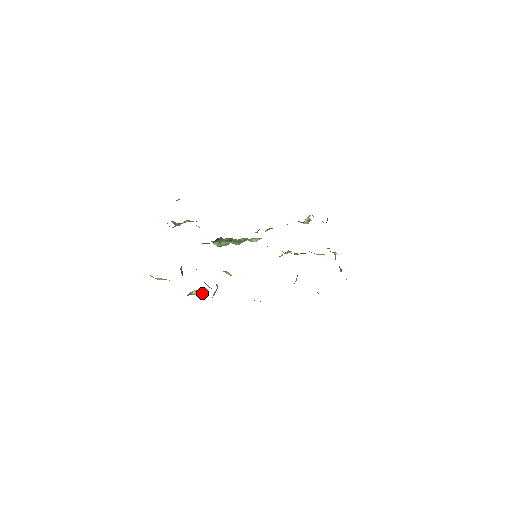
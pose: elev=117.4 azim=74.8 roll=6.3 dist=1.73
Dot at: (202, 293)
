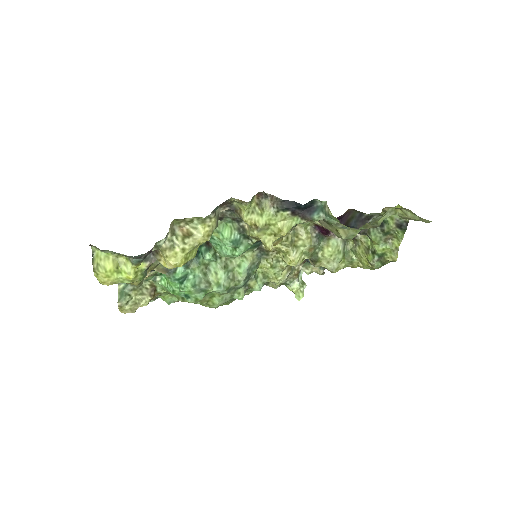
Dot at: (191, 240)
